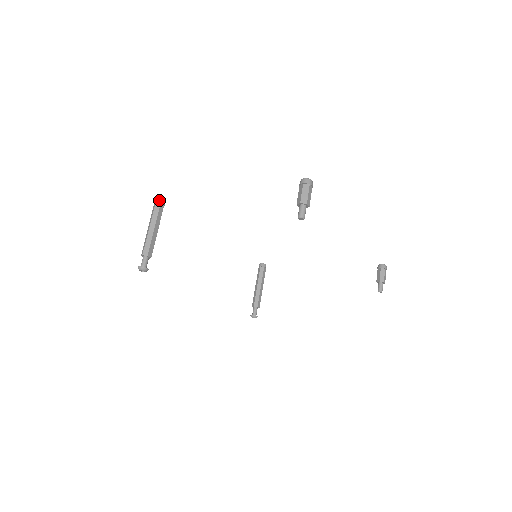
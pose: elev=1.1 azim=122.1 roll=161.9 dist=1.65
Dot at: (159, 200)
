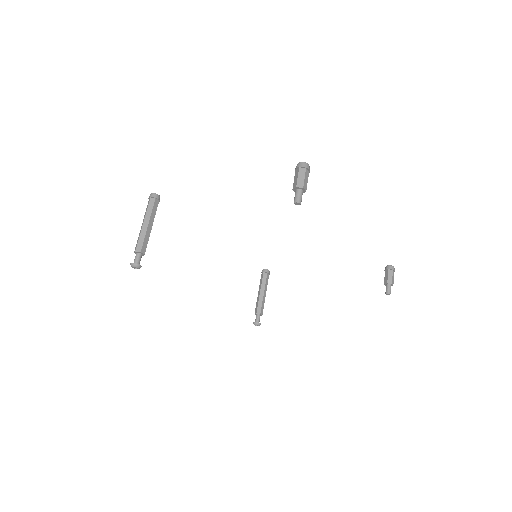
Dot at: (154, 196)
